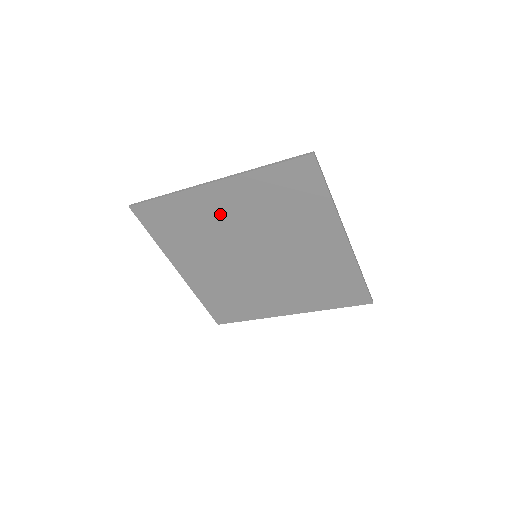
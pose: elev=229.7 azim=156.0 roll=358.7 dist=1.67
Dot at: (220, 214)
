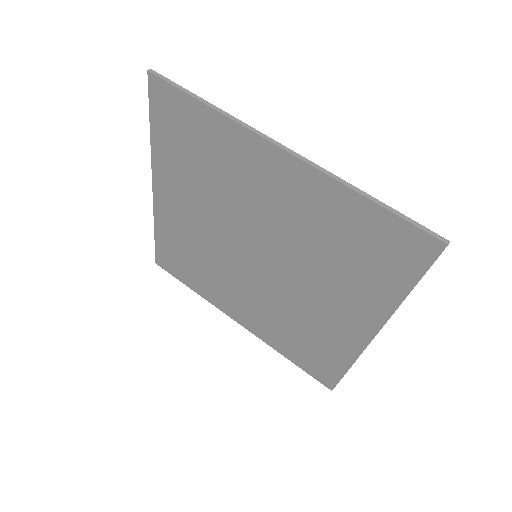
Dot at: (257, 186)
